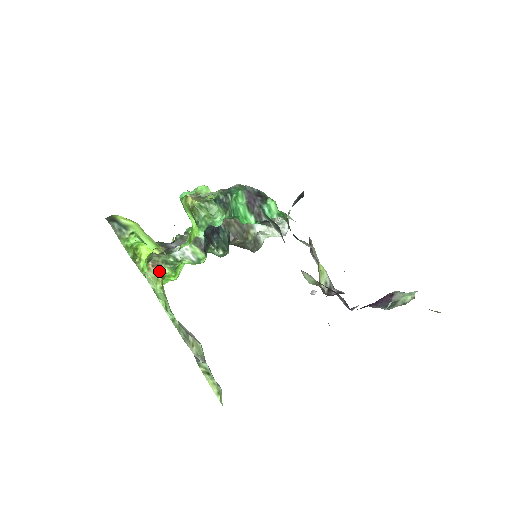
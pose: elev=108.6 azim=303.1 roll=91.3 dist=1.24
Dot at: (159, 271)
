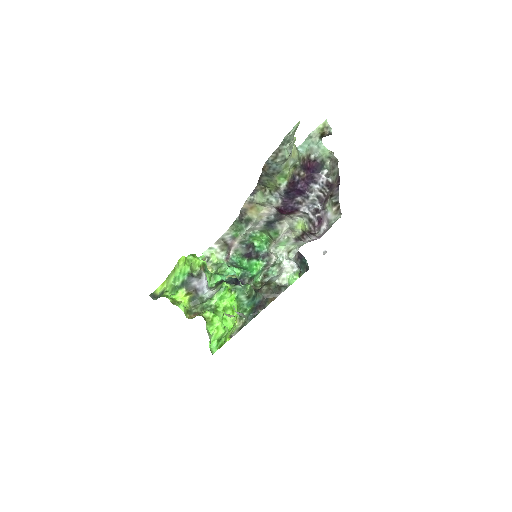
Dot at: (199, 315)
